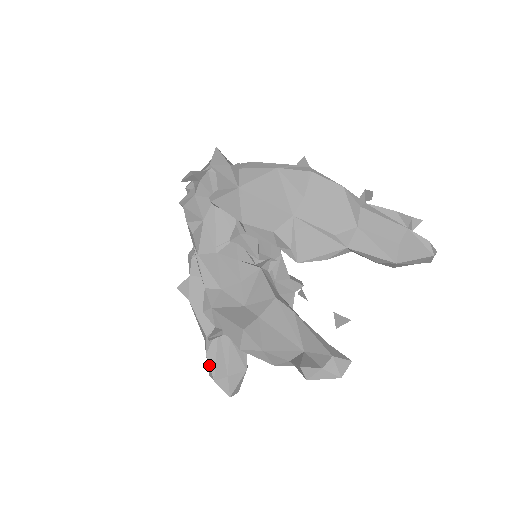
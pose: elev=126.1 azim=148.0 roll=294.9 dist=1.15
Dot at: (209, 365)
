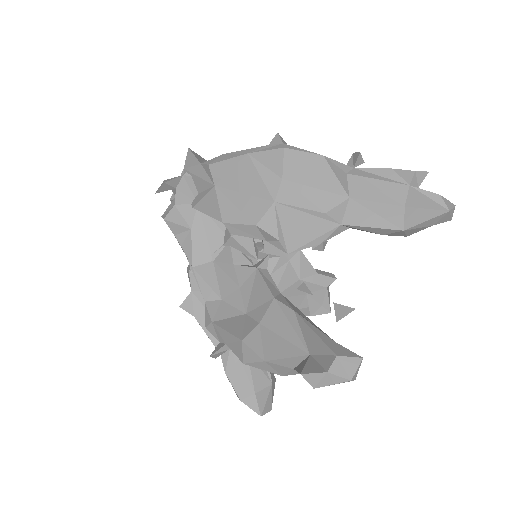
Dot at: (231, 384)
